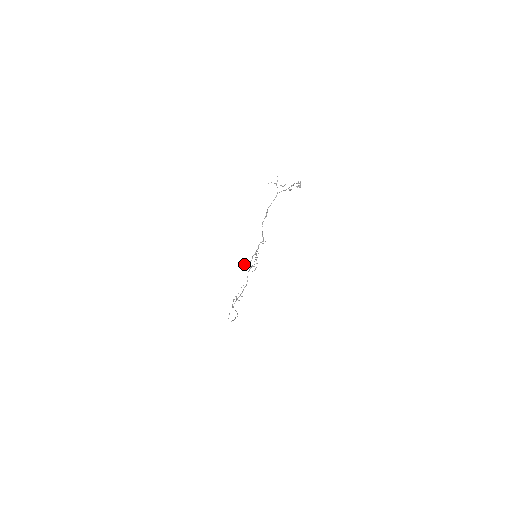
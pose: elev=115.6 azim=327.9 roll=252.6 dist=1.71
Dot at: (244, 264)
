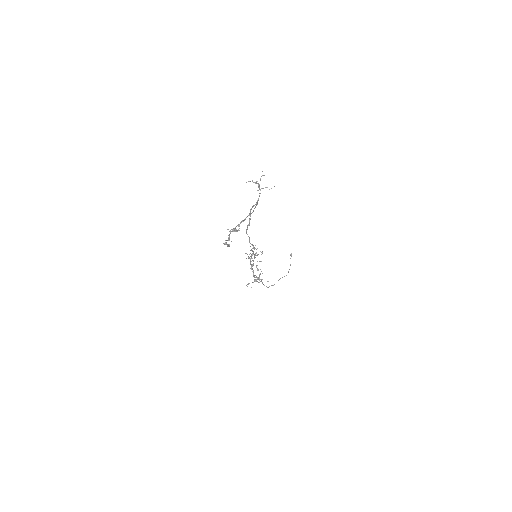
Dot at: occluded
